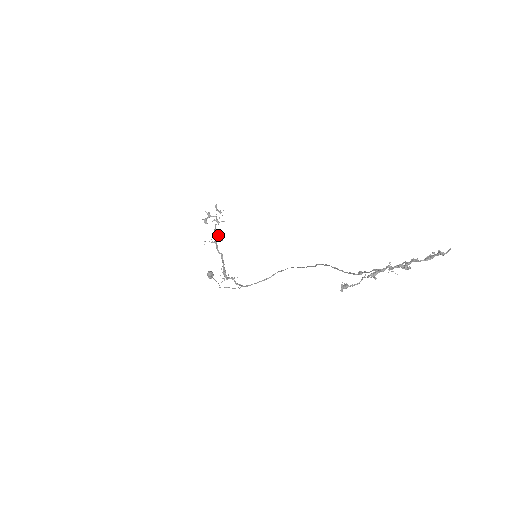
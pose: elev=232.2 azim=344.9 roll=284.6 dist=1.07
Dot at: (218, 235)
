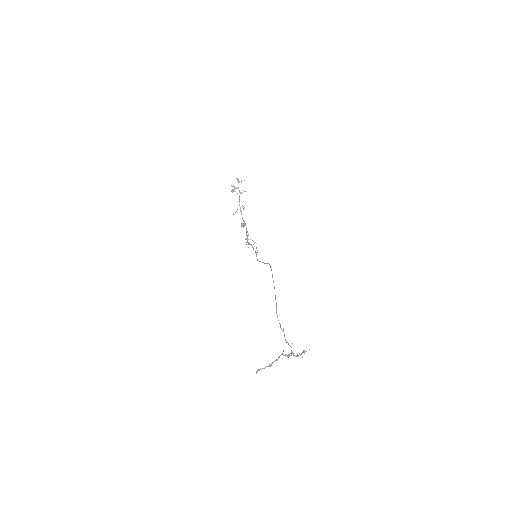
Dot at: occluded
